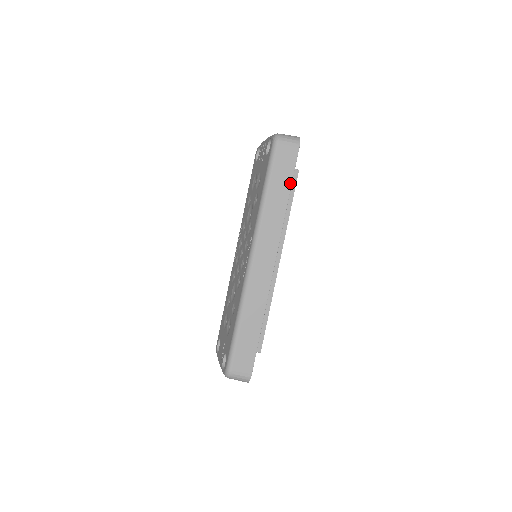
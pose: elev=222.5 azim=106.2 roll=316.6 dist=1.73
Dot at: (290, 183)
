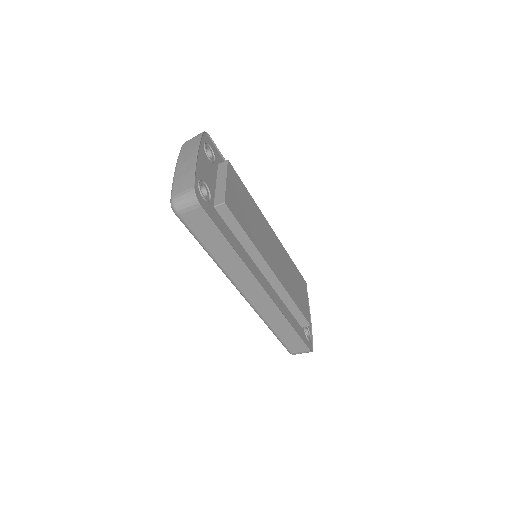
Dot at: (222, 237)
